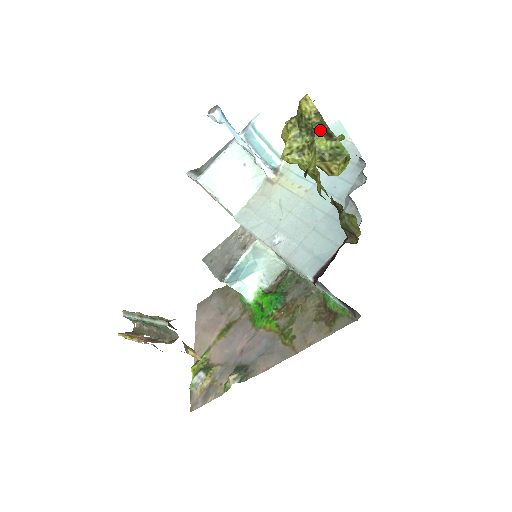
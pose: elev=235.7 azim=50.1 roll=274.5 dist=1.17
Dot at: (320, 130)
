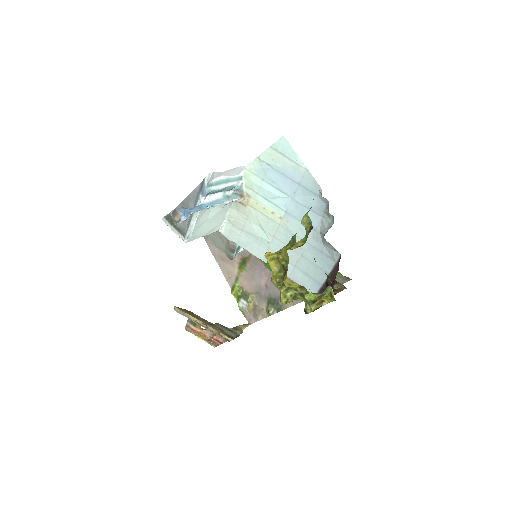
Dot at: (307, 293)
